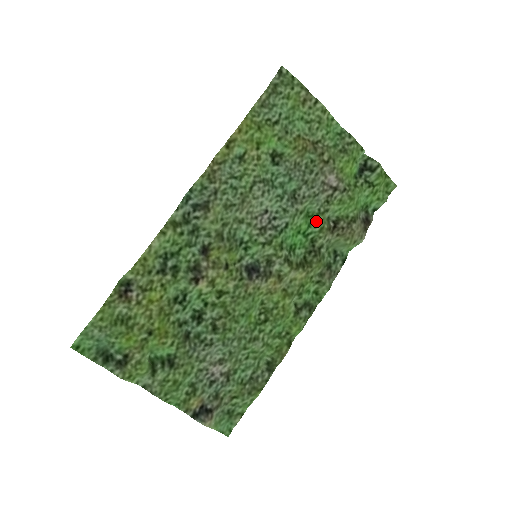
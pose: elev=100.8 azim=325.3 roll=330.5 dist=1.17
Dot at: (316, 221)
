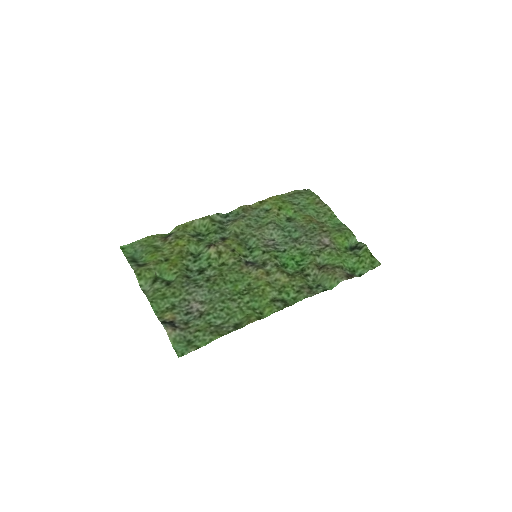
Dot at: (308, 258)
